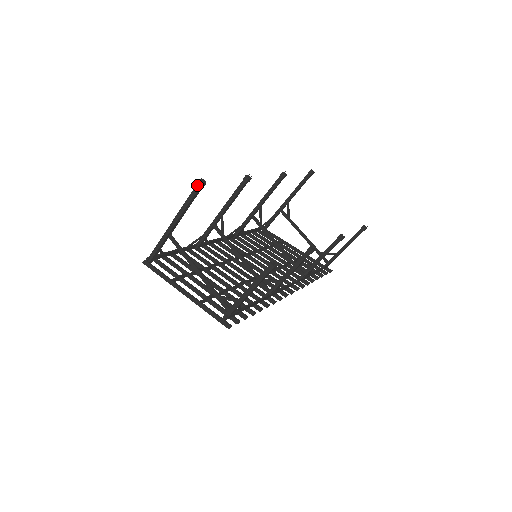
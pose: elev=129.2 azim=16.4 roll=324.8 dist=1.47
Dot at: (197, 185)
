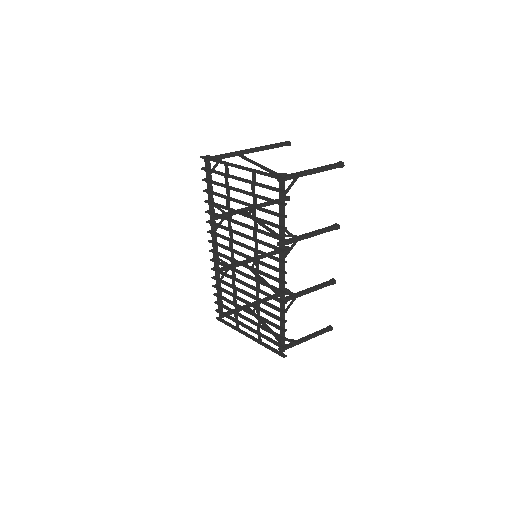
Dot at: (285, 142)
